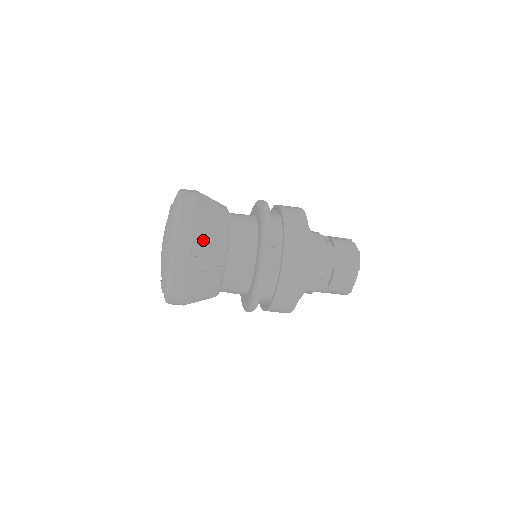
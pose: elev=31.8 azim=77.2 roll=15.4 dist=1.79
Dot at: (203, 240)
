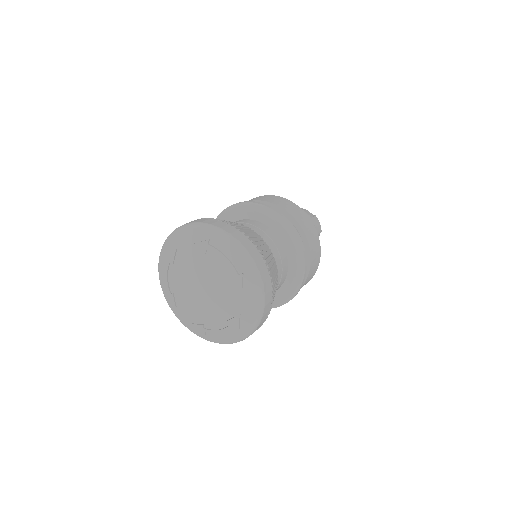
Dot at: occluded
